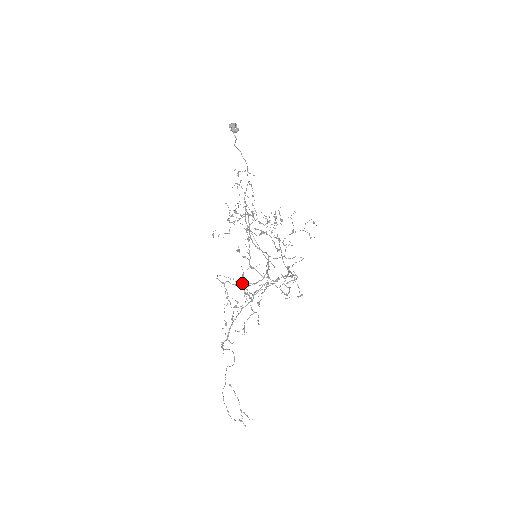
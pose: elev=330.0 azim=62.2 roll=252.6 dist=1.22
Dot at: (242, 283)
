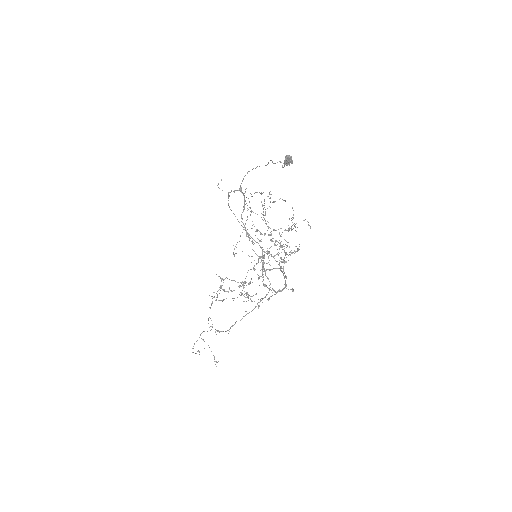
Dot at: (242, 282)
